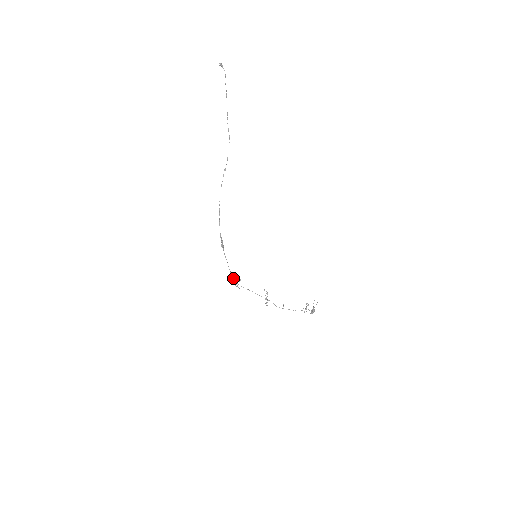
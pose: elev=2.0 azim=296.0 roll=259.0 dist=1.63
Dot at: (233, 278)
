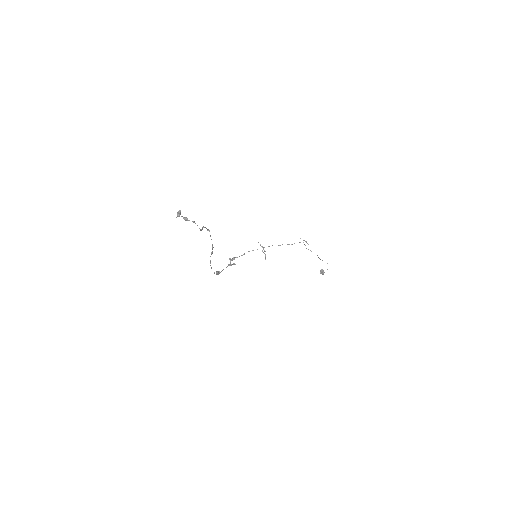
Dot at: (230, 265)
